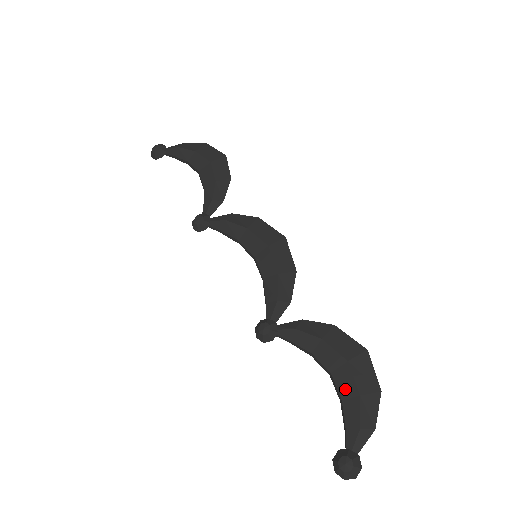
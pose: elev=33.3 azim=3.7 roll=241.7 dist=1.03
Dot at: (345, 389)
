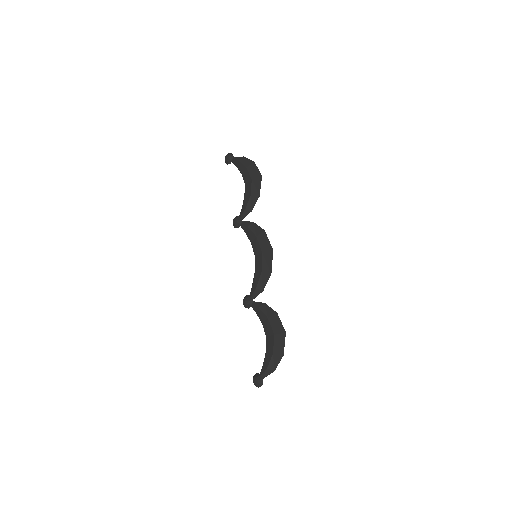
Dot at: (269, 347)
